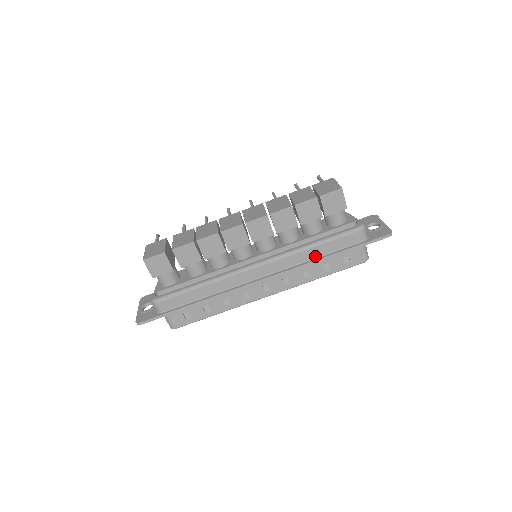
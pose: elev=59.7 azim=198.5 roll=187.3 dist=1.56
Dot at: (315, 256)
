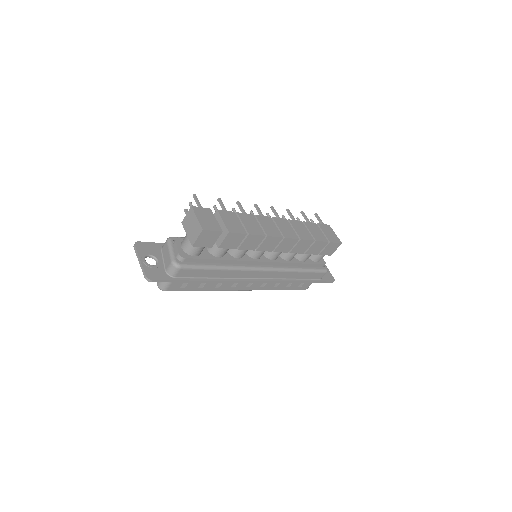
Dot at: (294, 277)
